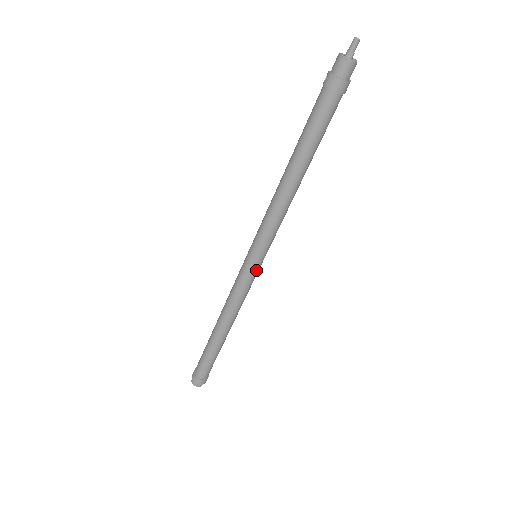
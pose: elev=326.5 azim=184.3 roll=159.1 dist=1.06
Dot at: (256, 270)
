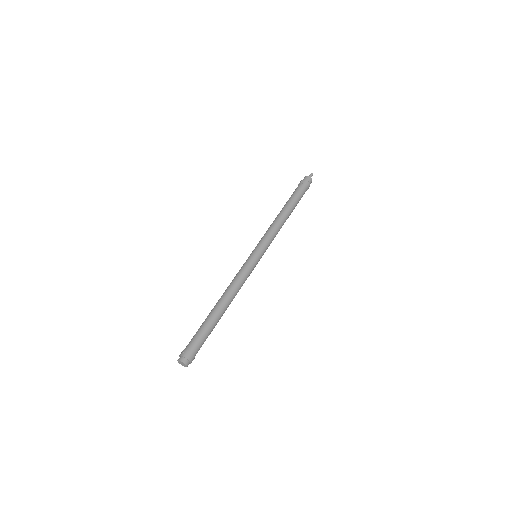
Dot at: (257, 263)
